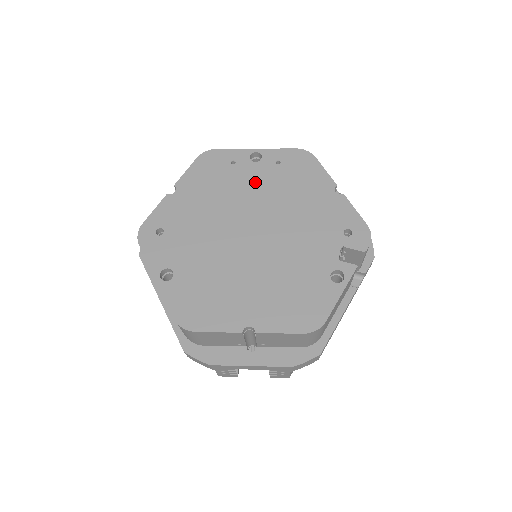
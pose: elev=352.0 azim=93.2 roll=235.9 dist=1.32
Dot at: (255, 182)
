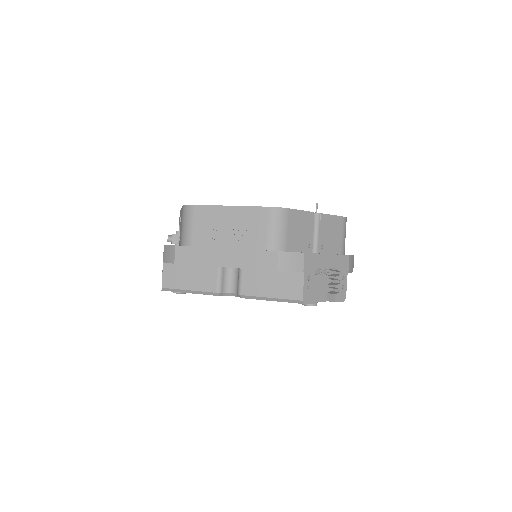
Dot at: occluded
